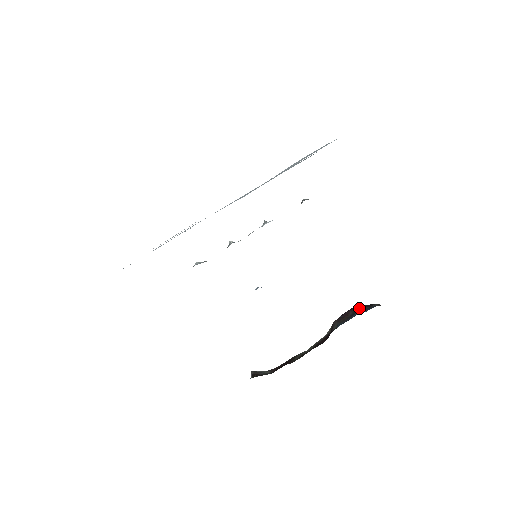
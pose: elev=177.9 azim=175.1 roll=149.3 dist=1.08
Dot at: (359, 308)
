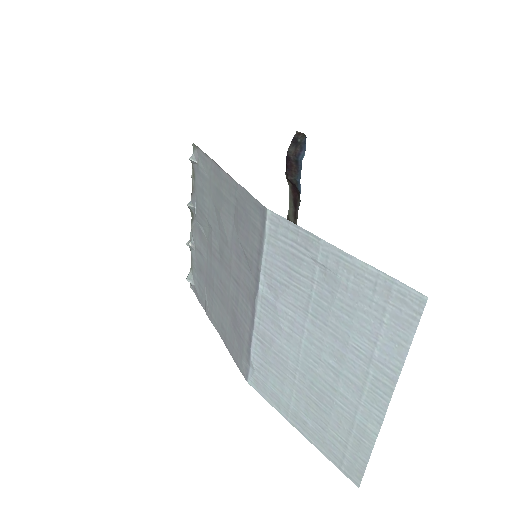
Dot at: (295, 154)
